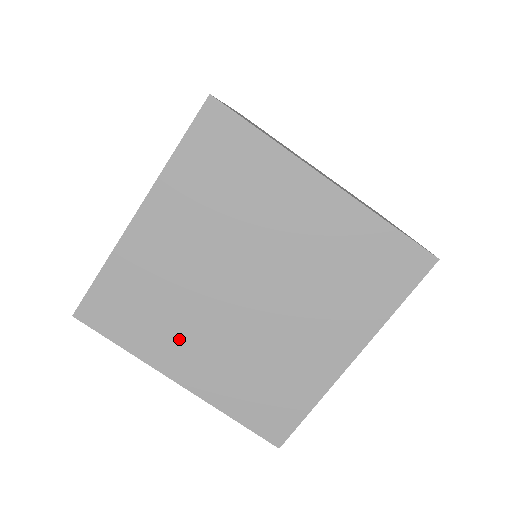
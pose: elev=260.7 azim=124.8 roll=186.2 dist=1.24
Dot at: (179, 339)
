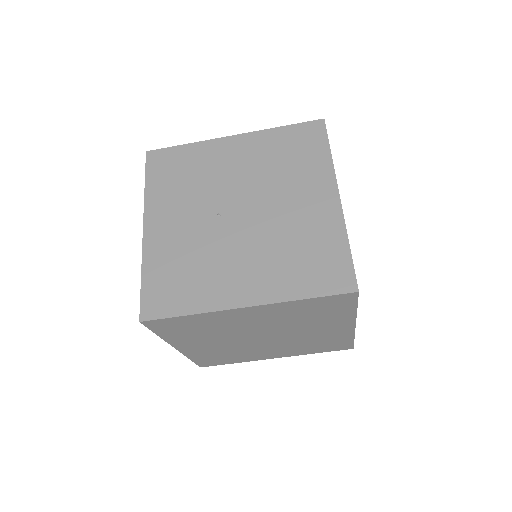
Dot at: (255, 354)
